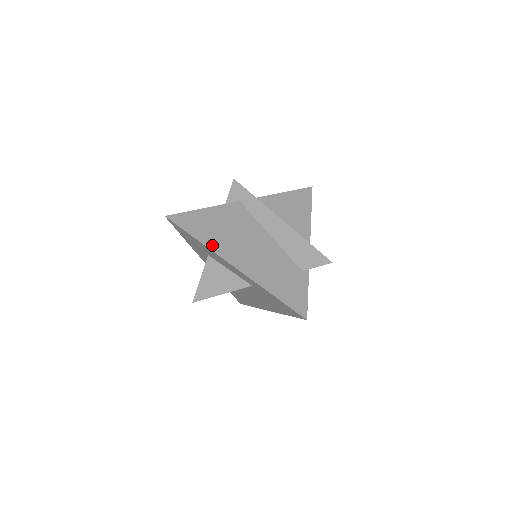
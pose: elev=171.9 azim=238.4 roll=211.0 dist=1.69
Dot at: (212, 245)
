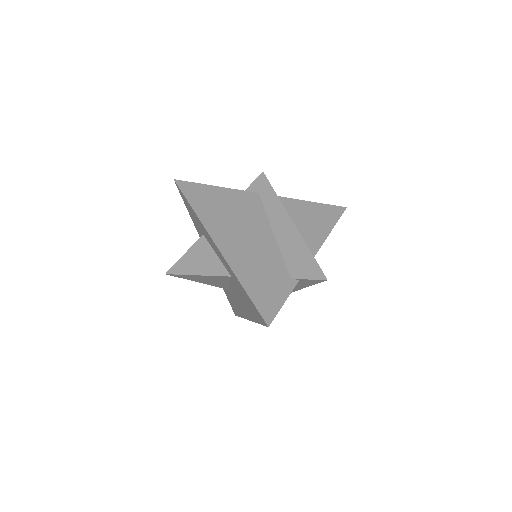
Dot at: (206, 219)
